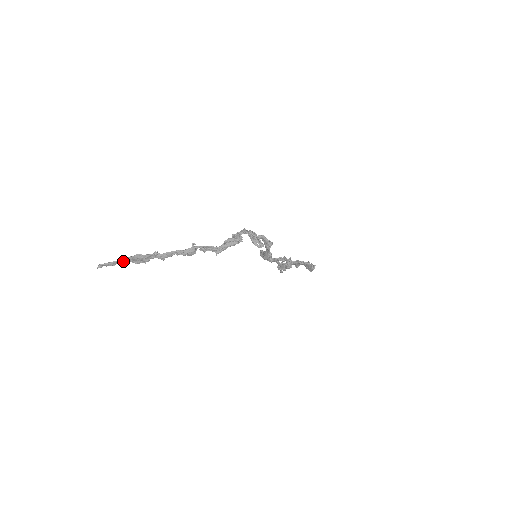
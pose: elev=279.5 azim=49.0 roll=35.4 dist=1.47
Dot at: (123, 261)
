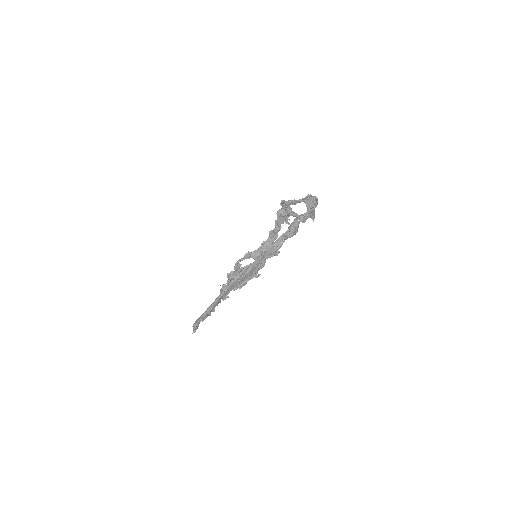
Dot at: (225, 294)
